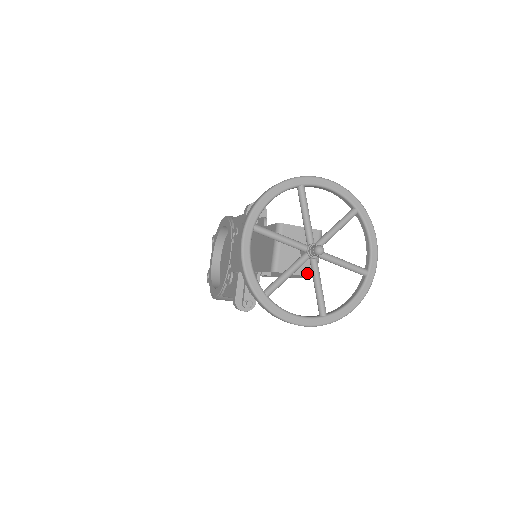
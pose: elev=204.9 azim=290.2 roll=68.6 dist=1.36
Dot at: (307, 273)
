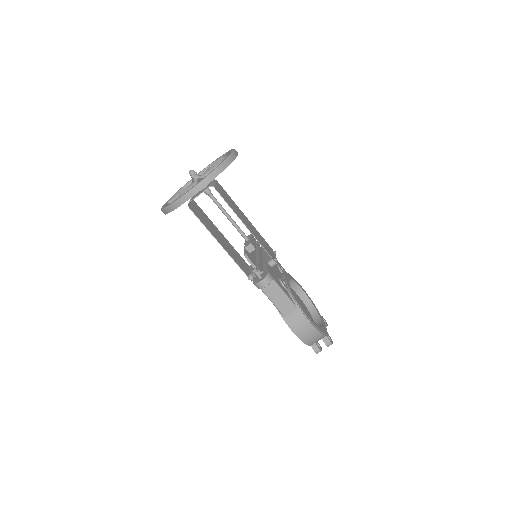
Dot at: (205, 189)
